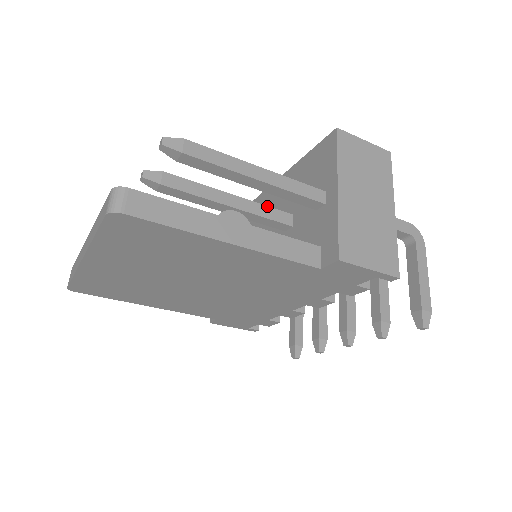
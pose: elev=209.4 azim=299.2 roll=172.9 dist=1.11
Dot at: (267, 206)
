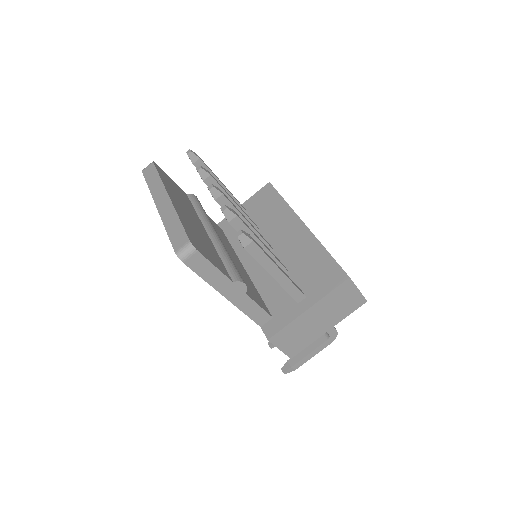
Dot at: (279, 261)
